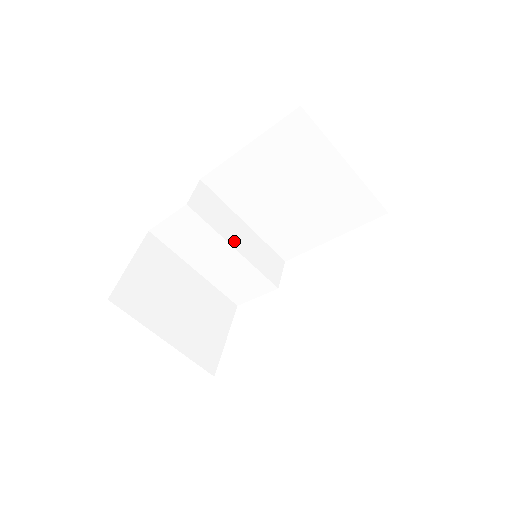
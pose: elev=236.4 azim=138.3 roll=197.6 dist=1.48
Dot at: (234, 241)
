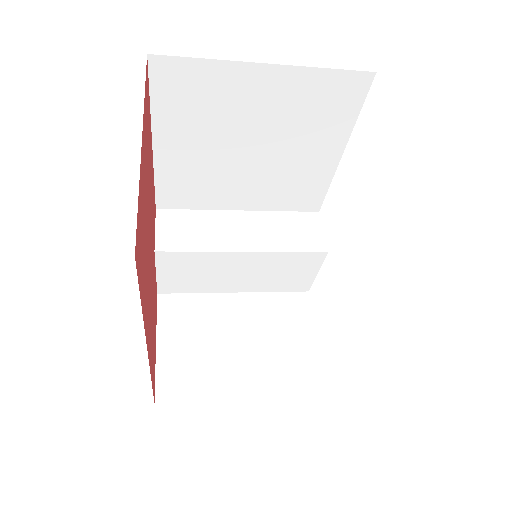
Dot at: (238, 244)
